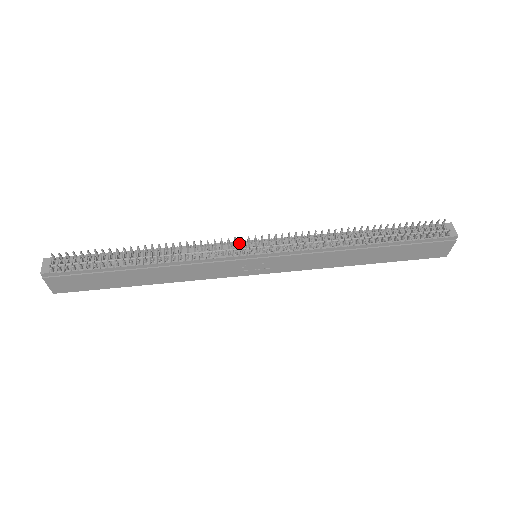
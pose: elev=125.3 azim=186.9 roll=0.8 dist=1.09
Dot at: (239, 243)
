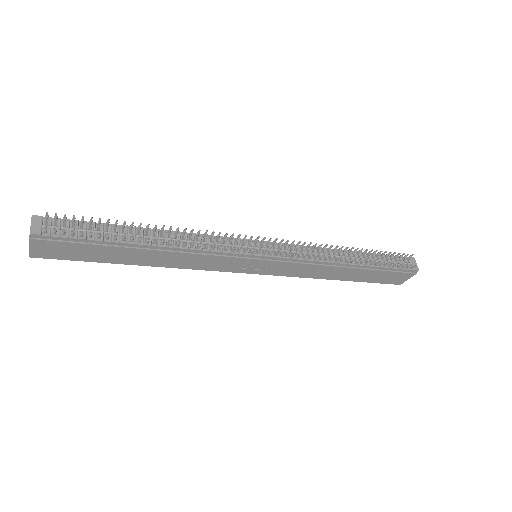
Dot at: (246, 241)
